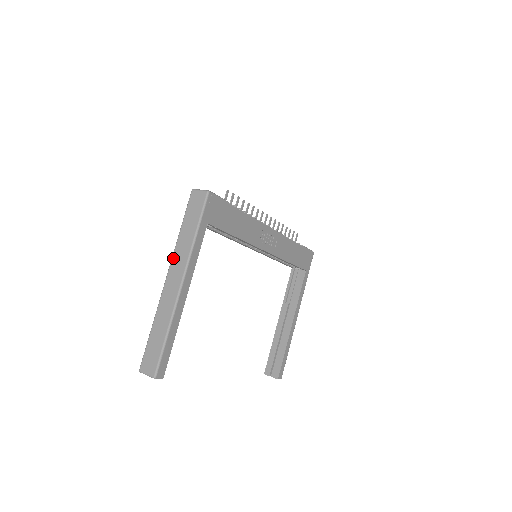
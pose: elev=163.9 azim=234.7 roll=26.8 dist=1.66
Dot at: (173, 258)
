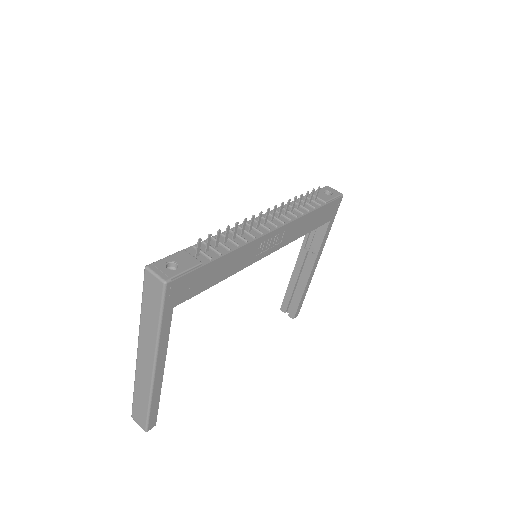
Dot at: (140, 338)
